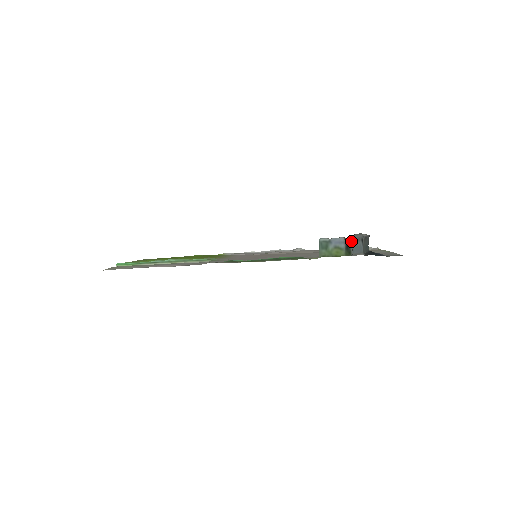
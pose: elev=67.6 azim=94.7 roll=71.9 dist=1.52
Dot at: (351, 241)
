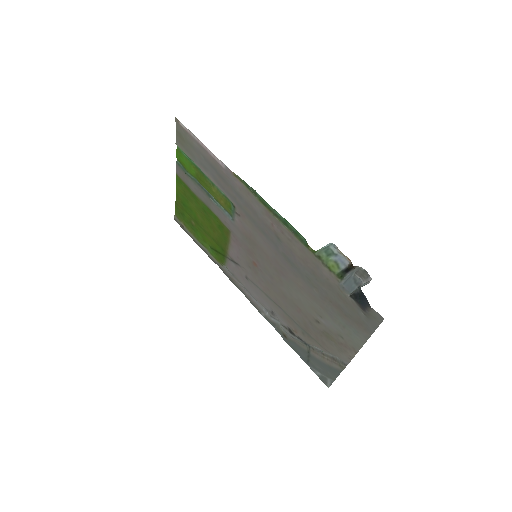
Dot at: (351, 277)
